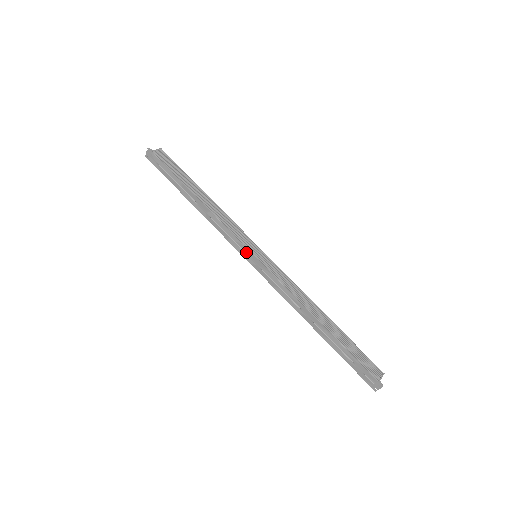
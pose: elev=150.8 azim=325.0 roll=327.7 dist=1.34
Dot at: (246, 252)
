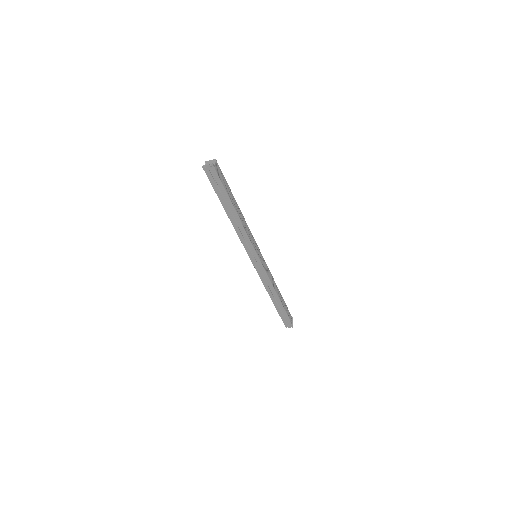
Dot at: (255, 256)
